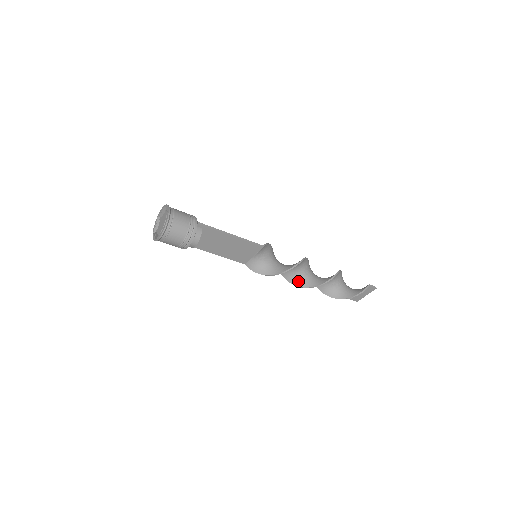
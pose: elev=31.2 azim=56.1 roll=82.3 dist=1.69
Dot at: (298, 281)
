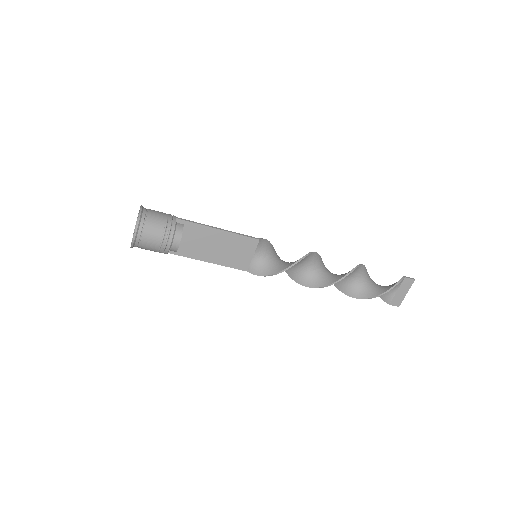
Dot at: (315, 282)
